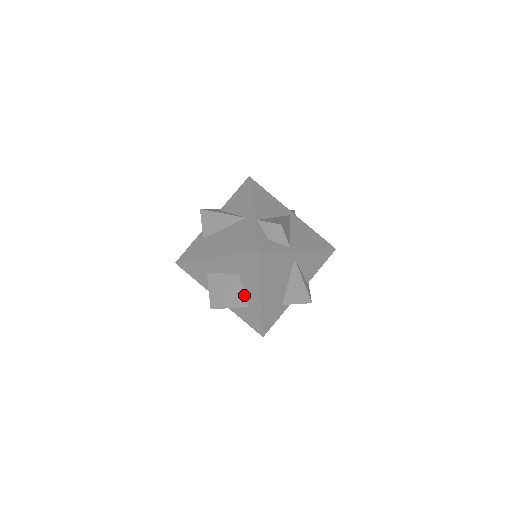
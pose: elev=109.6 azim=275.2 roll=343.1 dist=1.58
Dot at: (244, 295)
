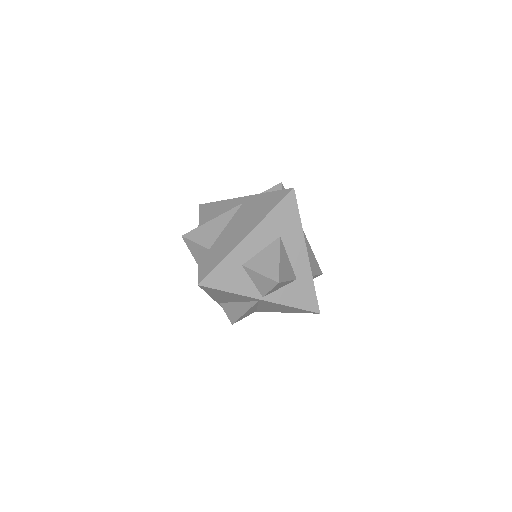
Dot at: (290, 263)
